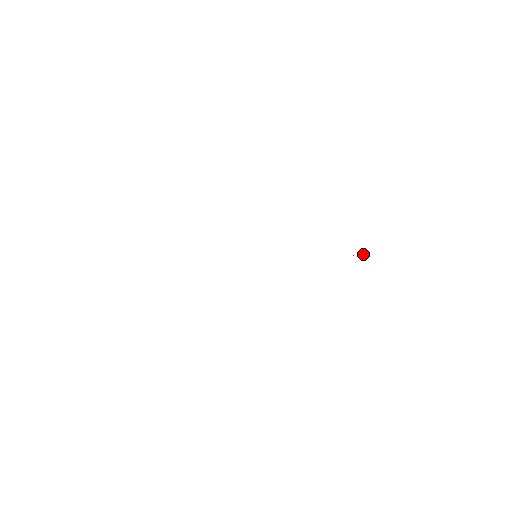
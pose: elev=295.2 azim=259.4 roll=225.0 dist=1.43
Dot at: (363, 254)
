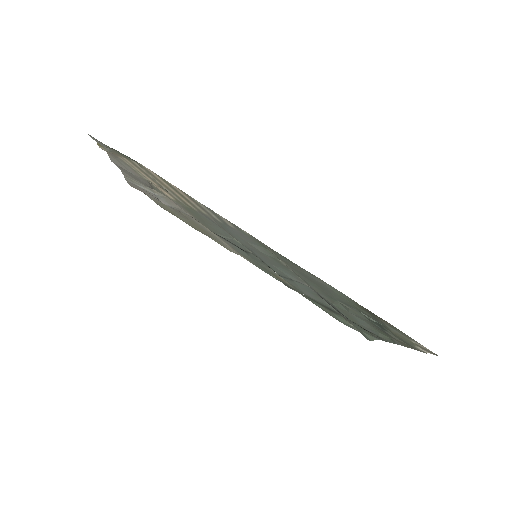
Dot at: (373, 318)
